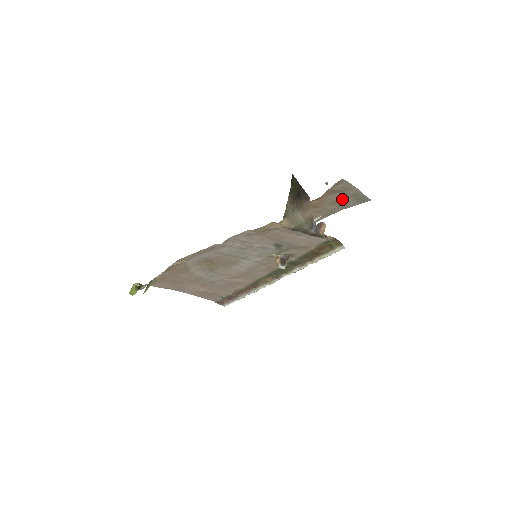
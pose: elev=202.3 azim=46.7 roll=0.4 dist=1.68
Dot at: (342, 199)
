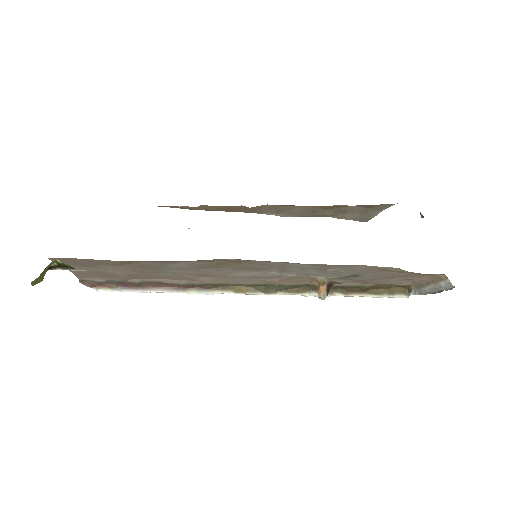
Dot at: (352, 211)
